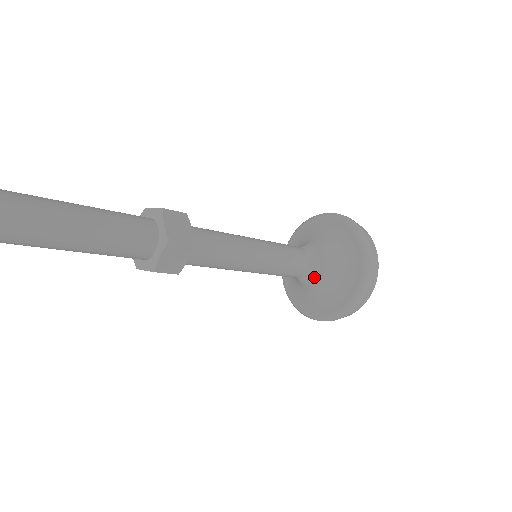
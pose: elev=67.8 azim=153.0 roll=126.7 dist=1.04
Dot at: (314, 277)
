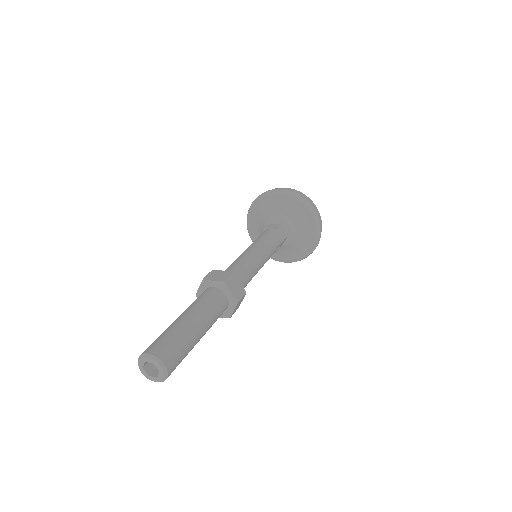
Dot at: (283, 242)
